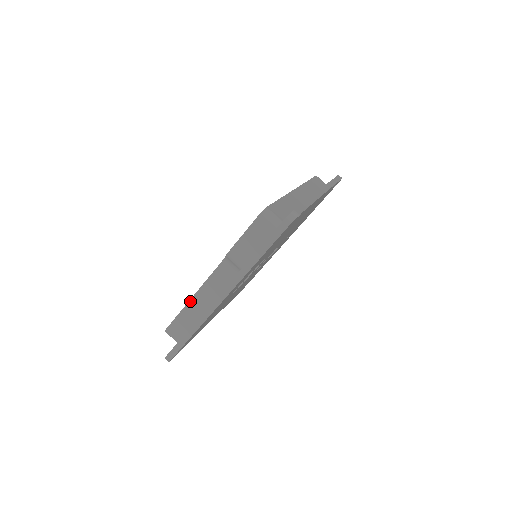
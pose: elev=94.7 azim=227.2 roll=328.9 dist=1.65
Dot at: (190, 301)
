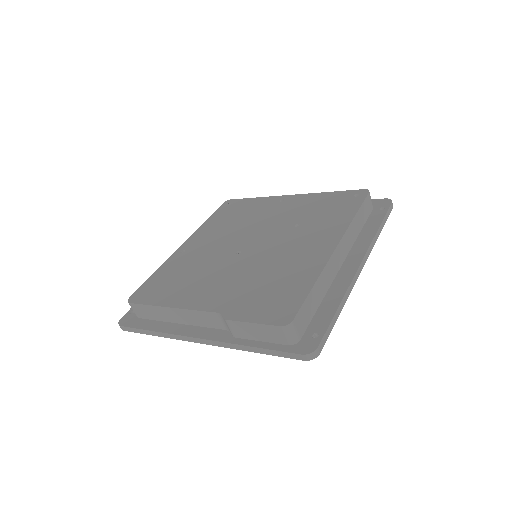
Dot at: (166, 308)
